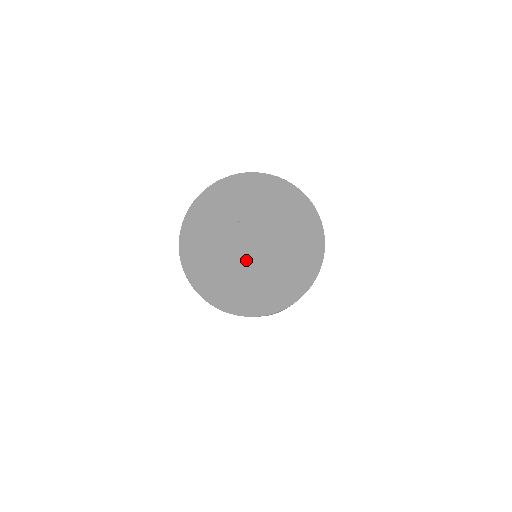
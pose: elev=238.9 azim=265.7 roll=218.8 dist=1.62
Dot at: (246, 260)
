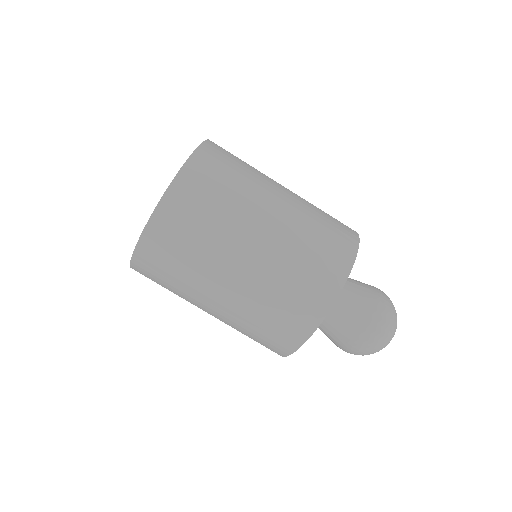
Dot at: occluded
